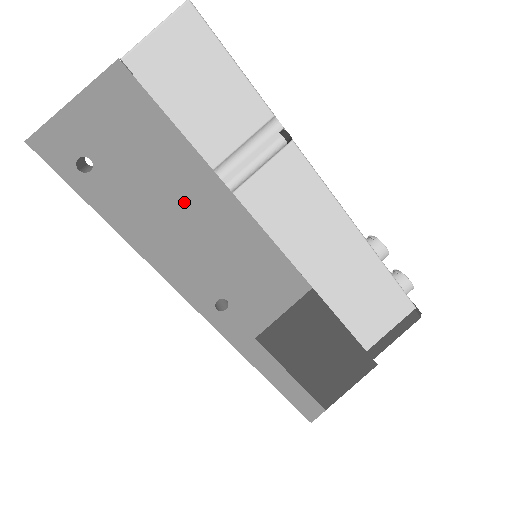
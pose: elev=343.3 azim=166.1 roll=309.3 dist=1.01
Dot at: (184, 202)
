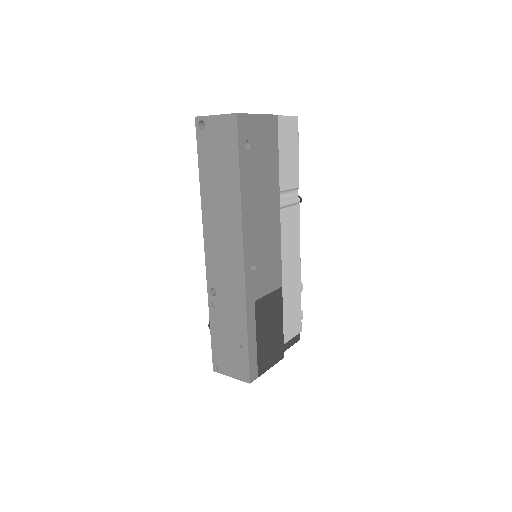
Dot at: (266, 198)
